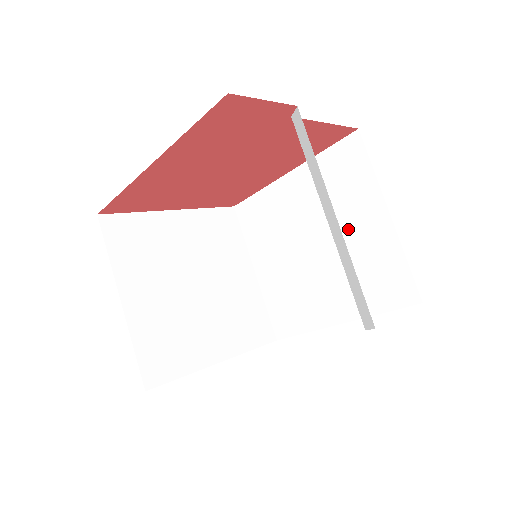
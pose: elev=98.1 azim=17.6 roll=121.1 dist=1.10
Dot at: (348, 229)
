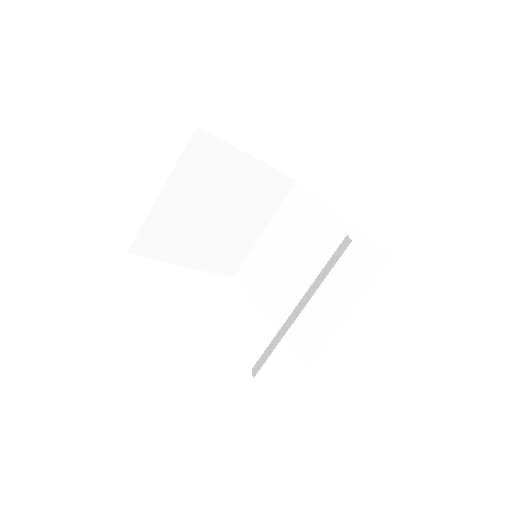
Dot at: (326, 290)
